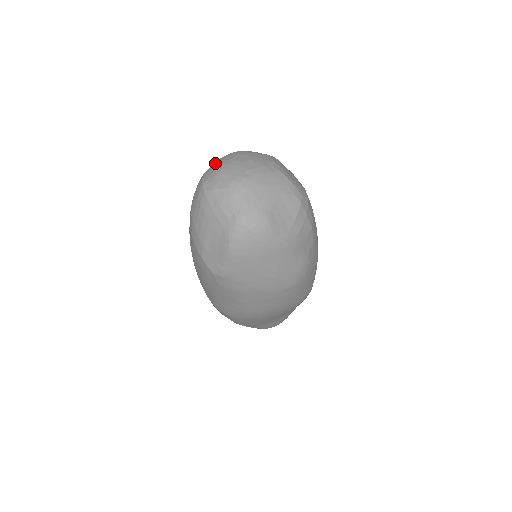
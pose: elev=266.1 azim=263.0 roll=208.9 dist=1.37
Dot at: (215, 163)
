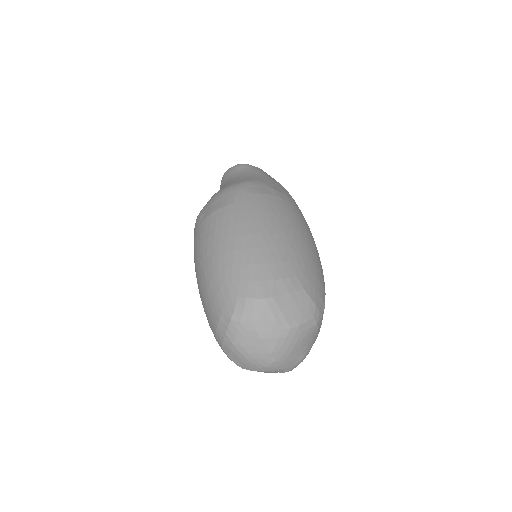
Dot at: (228, 344)
